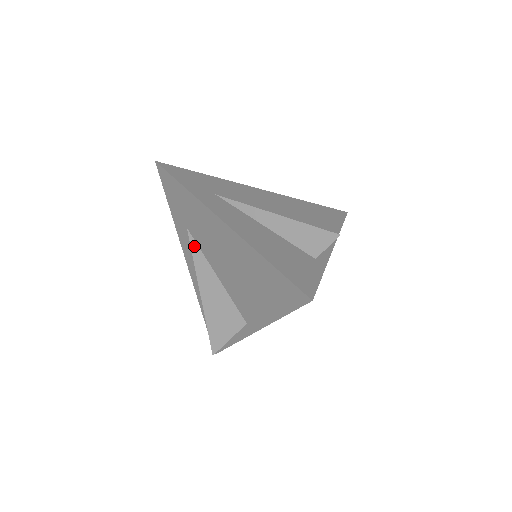
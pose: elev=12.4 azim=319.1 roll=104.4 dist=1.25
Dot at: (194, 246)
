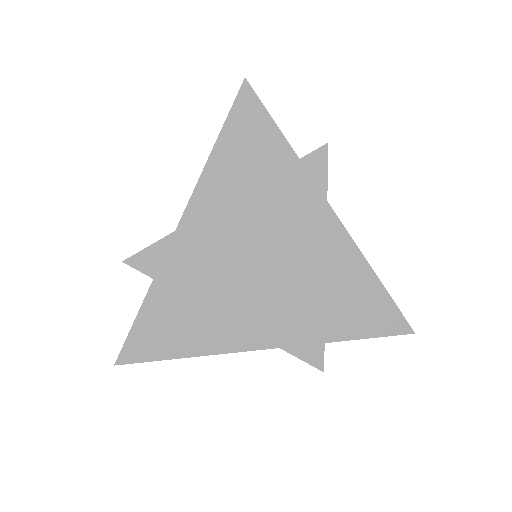
Dot at: occluded
